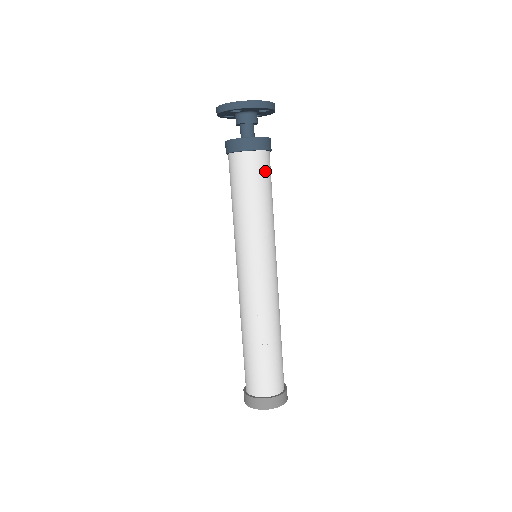
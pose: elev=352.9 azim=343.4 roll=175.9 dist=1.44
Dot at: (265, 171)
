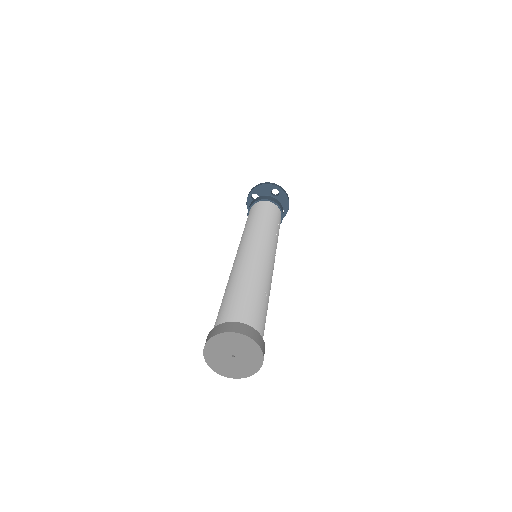
Dot at: occluded
